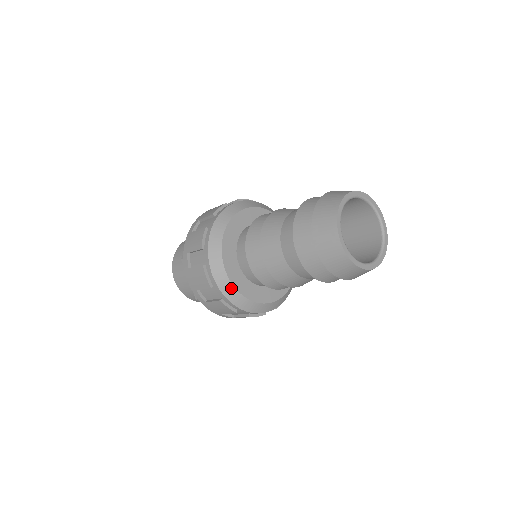
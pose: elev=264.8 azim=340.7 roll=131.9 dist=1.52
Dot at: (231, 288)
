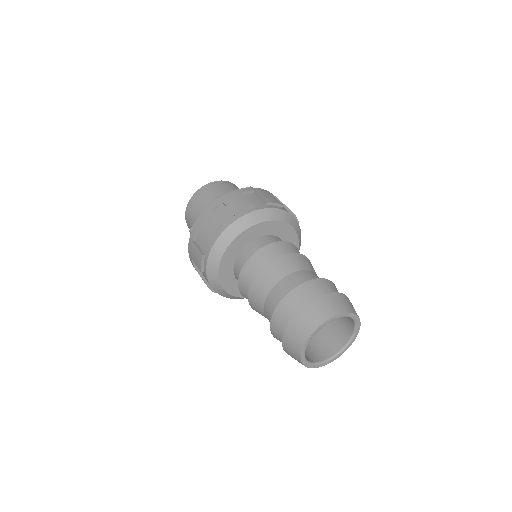
Dot at: (218, 258)
